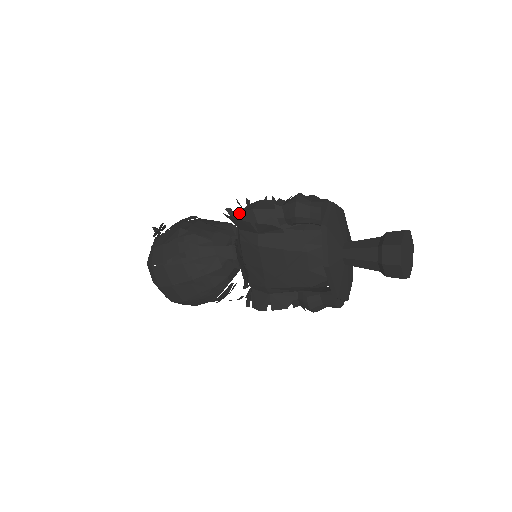
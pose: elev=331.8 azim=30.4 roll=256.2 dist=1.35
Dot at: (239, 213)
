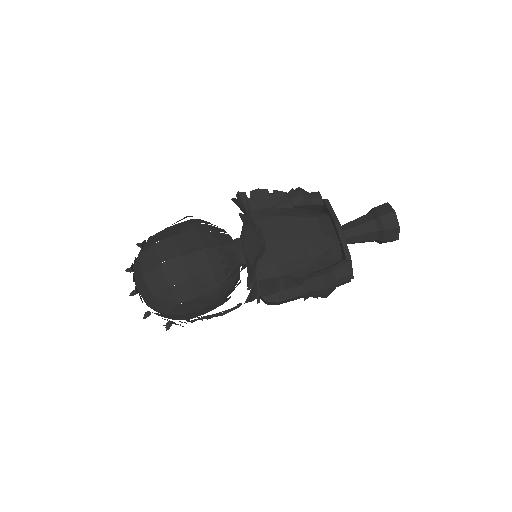
Dot at: occluded
